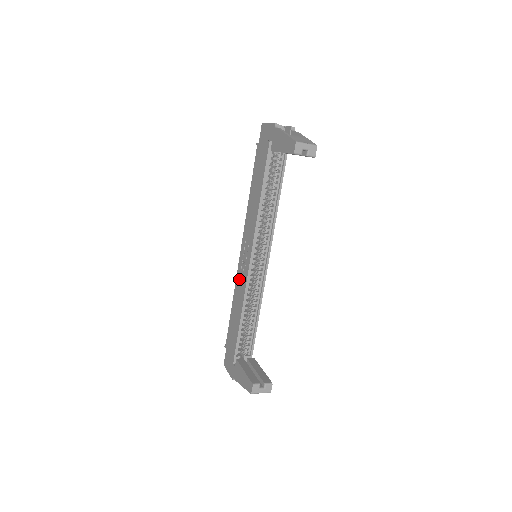
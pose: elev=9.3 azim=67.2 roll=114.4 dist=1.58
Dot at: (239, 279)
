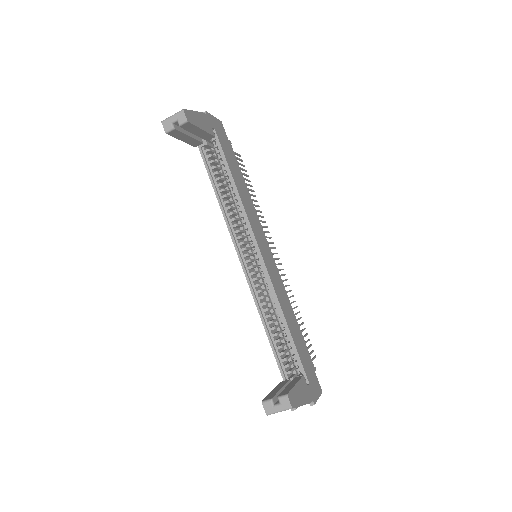
Dot at: occluded
